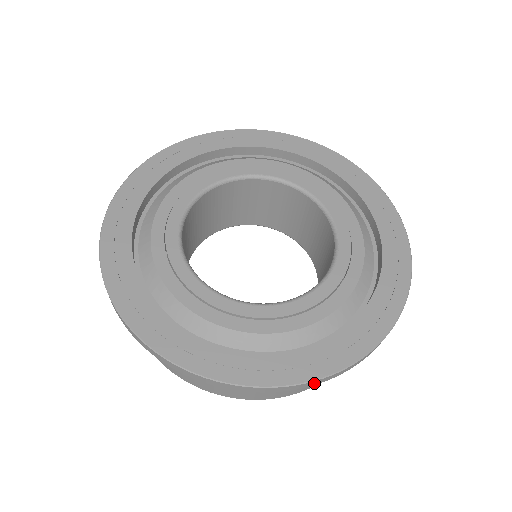
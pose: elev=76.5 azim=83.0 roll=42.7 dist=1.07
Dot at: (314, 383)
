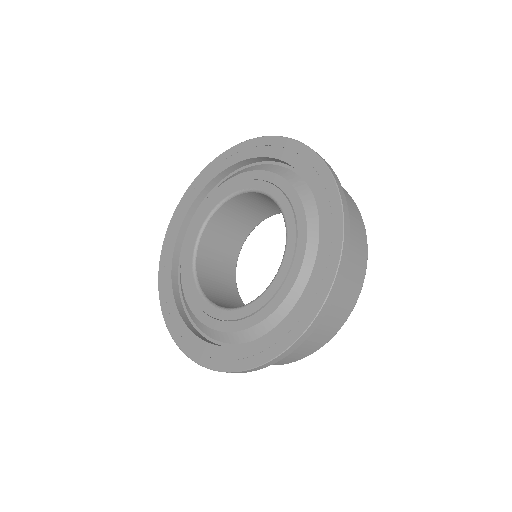
Dot at: (327, 305)
